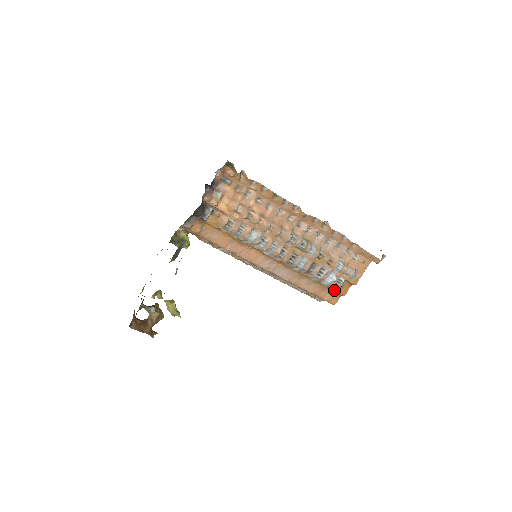
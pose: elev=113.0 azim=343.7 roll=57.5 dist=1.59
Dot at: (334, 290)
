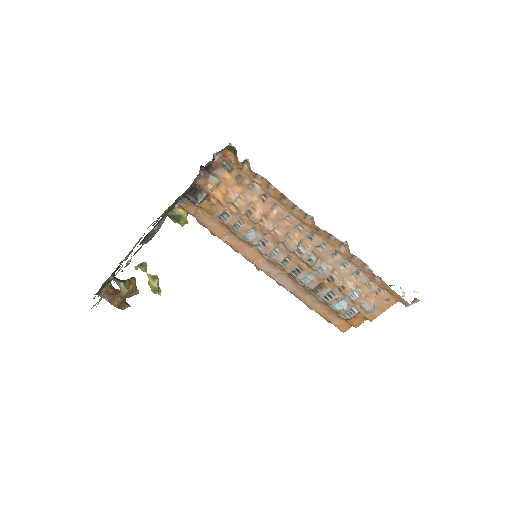
Dot at: (344, 318)
